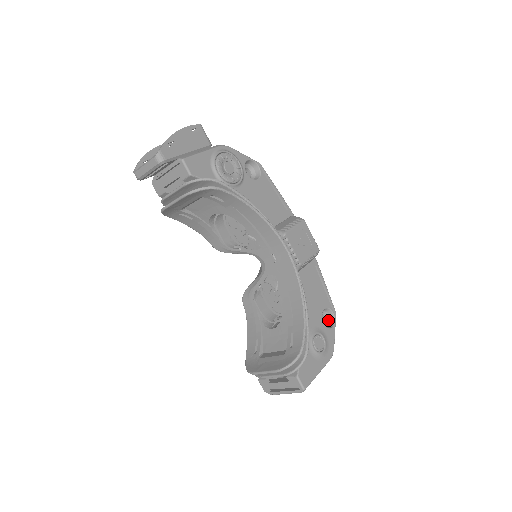
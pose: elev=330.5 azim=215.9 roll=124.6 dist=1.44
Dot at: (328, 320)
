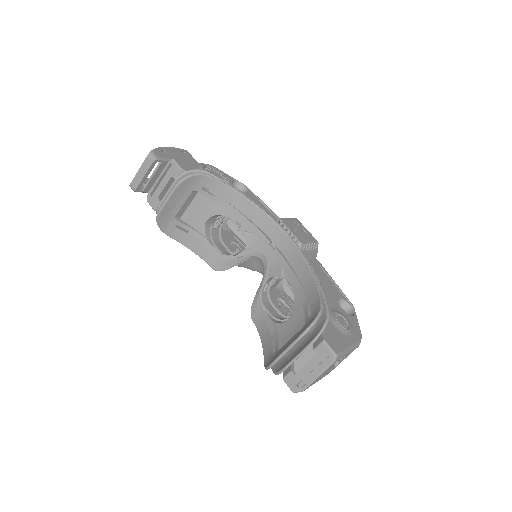
Dot at: occluded
